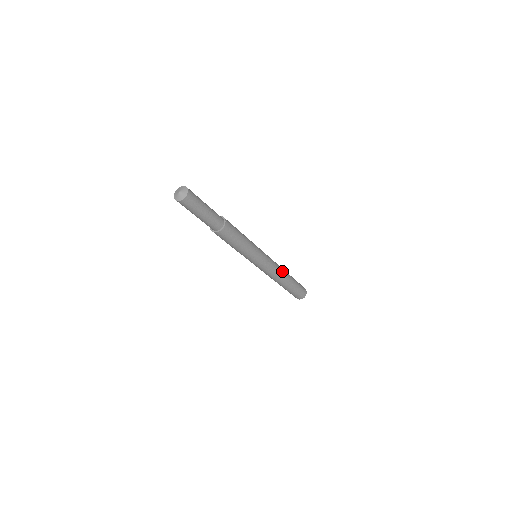
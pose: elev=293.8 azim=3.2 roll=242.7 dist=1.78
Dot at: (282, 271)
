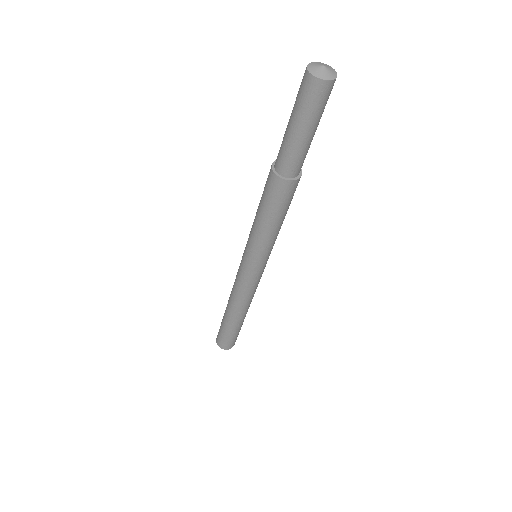
Dot at: (251, 300)
